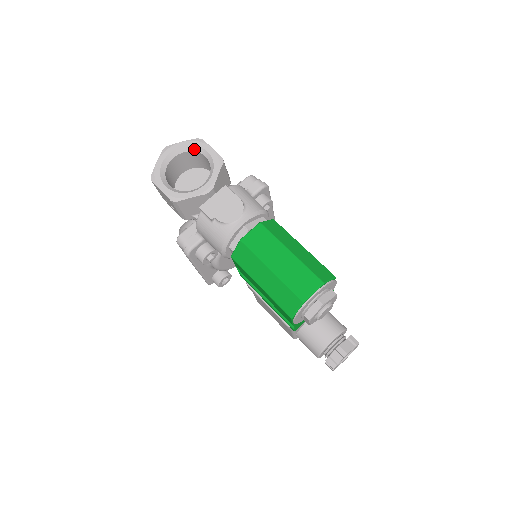
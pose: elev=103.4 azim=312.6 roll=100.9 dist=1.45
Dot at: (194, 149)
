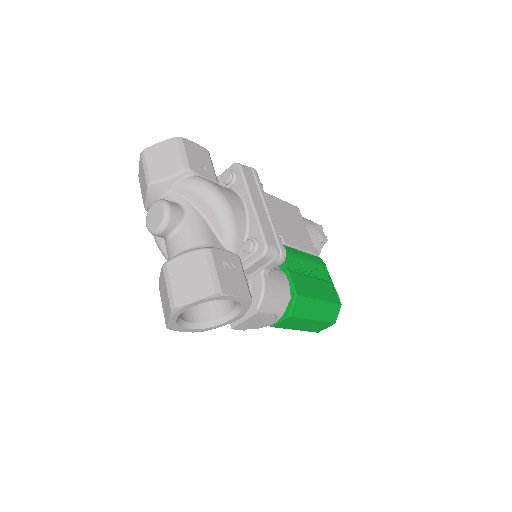
Dot at: (212, 299)
